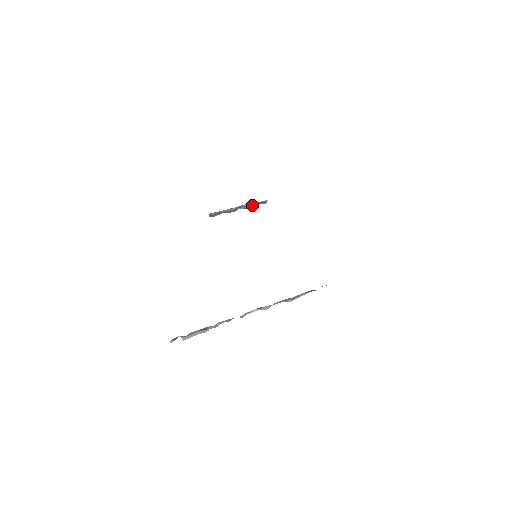
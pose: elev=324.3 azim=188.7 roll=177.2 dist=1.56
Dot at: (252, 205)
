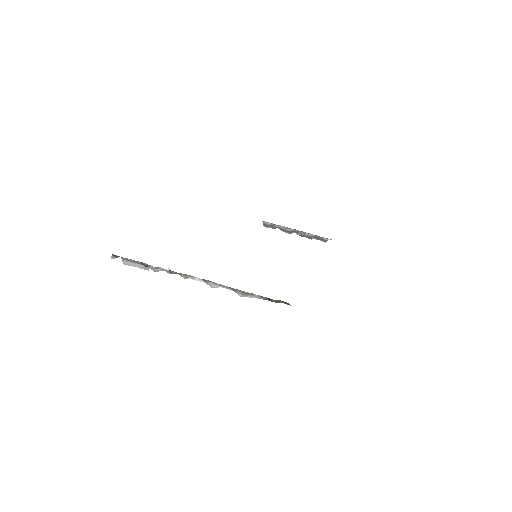
Dot at: (310, 236)
